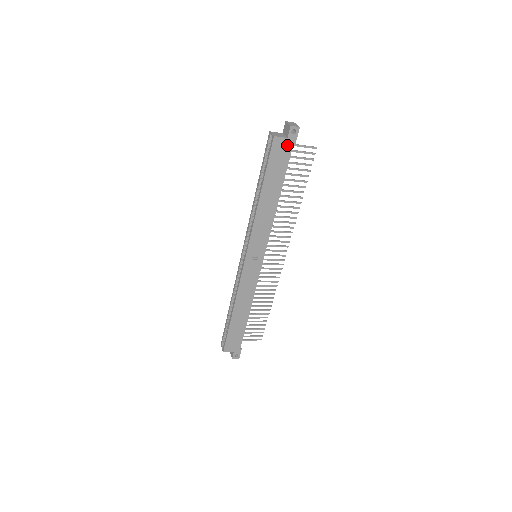
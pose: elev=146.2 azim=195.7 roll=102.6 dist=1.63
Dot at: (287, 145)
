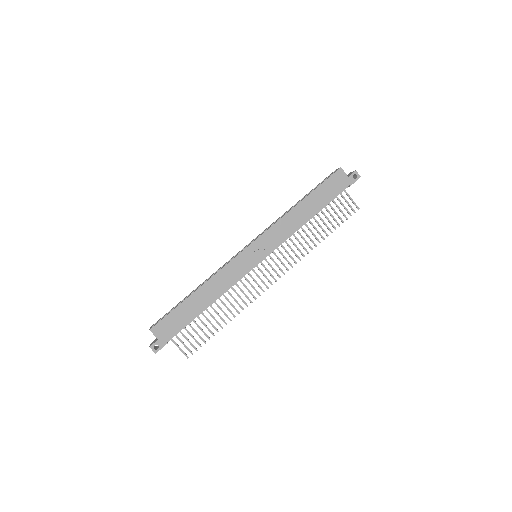
Dot at: (345, 182)
